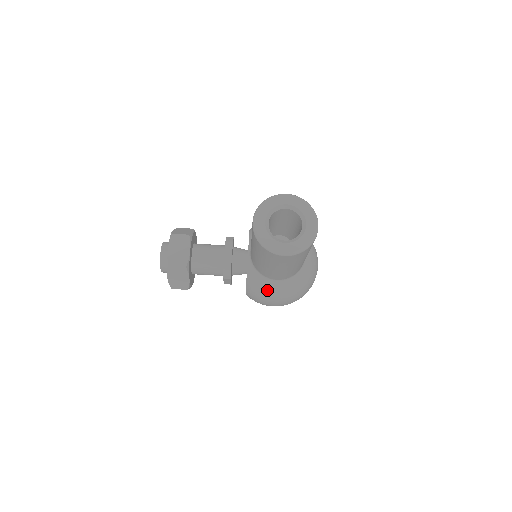
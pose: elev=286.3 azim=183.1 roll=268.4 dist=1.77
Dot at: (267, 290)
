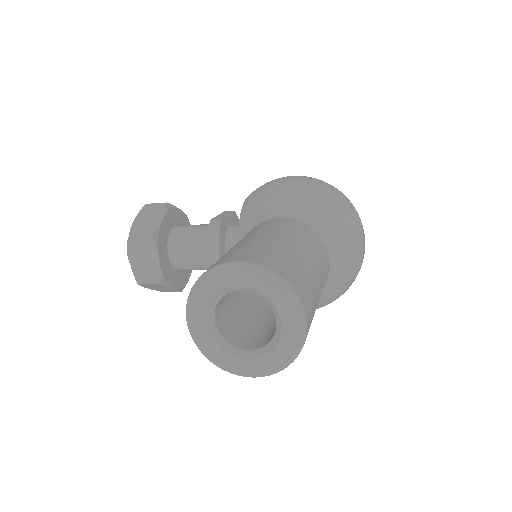
Dot at: occluded
